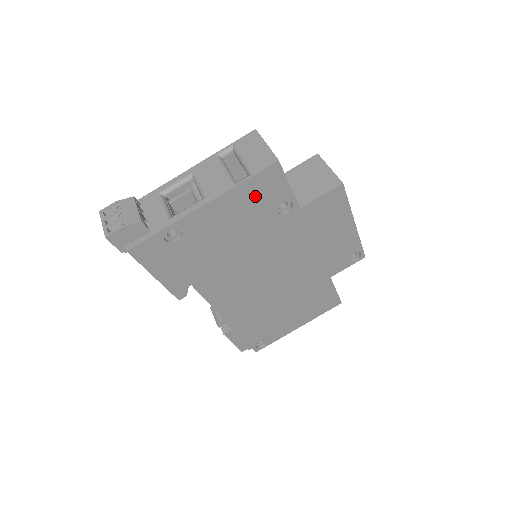
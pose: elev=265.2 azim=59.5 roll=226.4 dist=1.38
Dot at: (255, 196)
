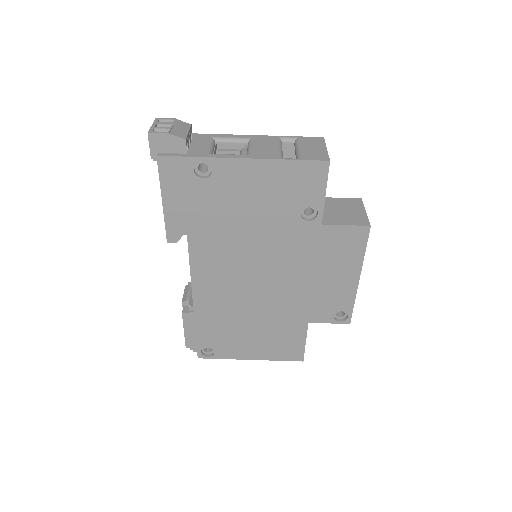
Dot at: (291, 182)
